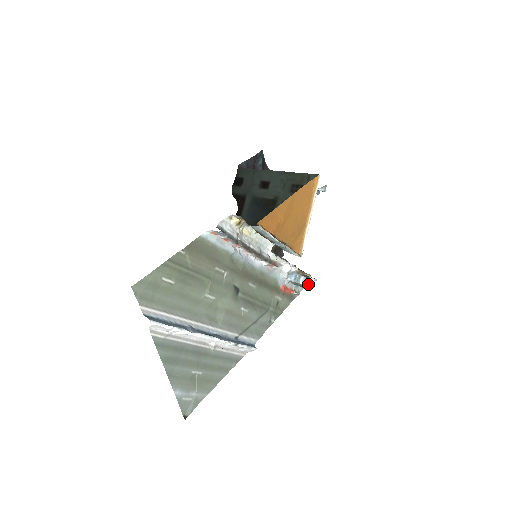
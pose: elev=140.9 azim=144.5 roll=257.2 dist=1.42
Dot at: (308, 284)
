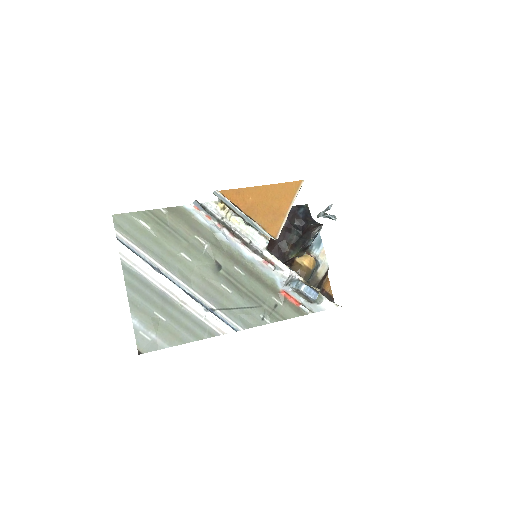
Dot at: (313, 295)
